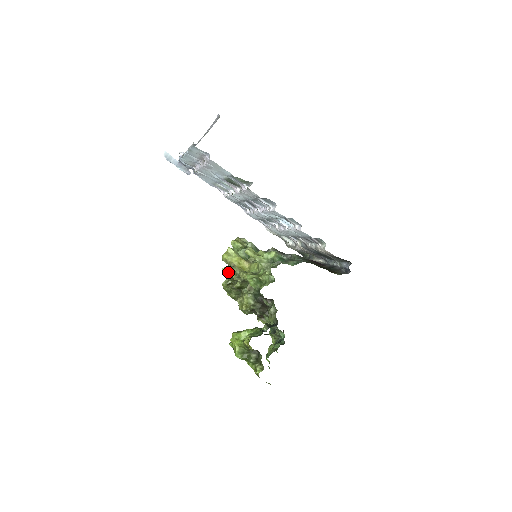
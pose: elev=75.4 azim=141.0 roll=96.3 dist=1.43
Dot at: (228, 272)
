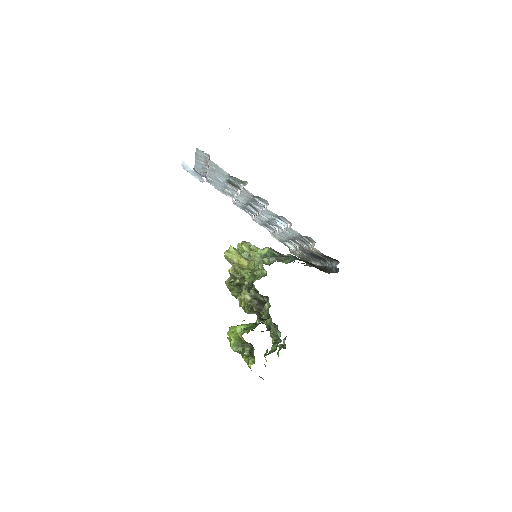
Dot at: (230, 270)
